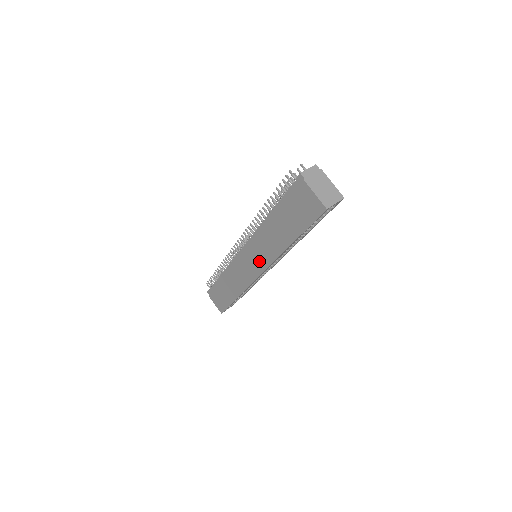
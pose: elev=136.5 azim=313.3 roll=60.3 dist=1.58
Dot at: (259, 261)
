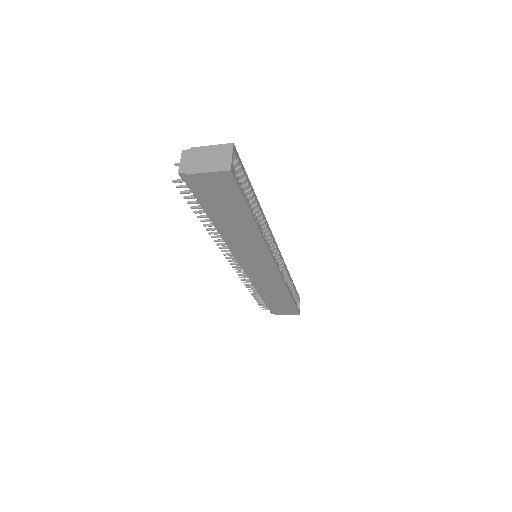
Dot at: (260, 258)
